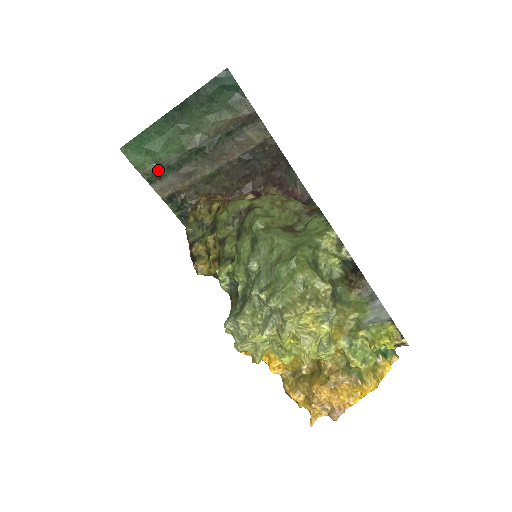
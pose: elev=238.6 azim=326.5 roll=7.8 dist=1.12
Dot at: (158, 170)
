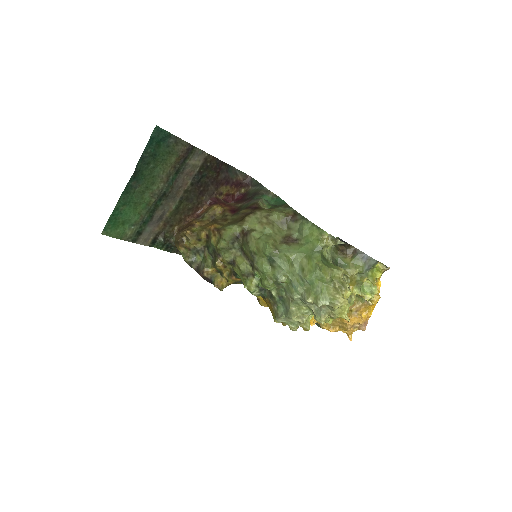
Dot at: (137, 229)
